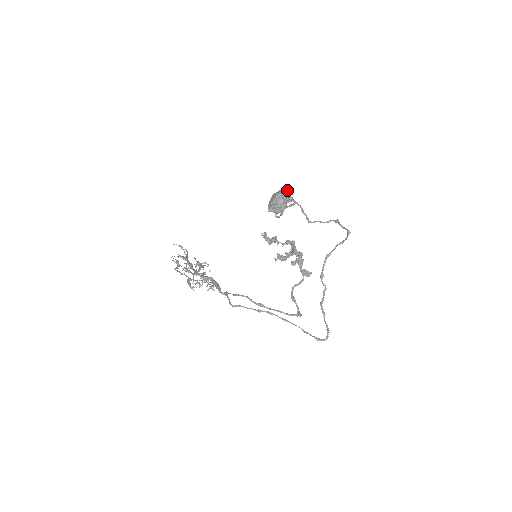
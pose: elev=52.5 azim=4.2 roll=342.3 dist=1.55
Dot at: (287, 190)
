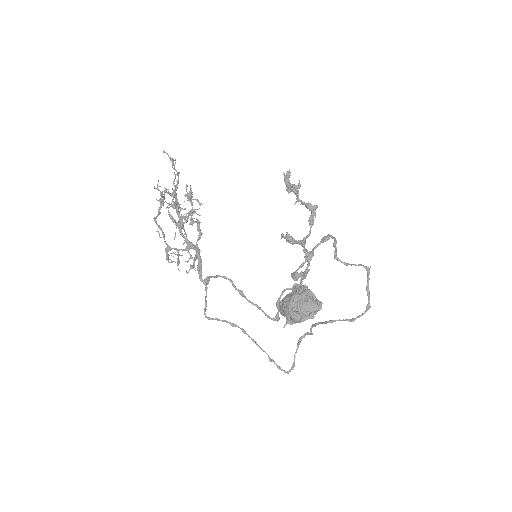
Dot at: (311, 311)
